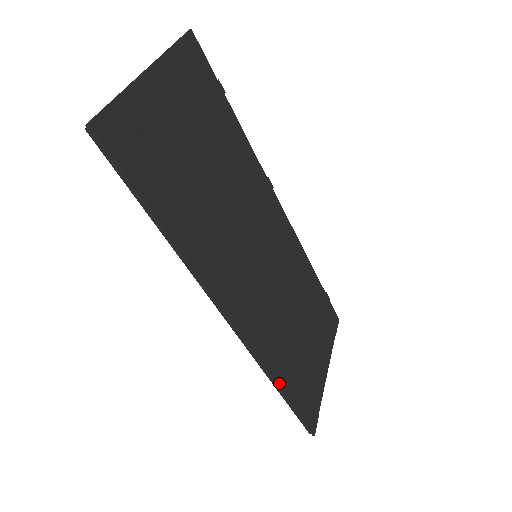
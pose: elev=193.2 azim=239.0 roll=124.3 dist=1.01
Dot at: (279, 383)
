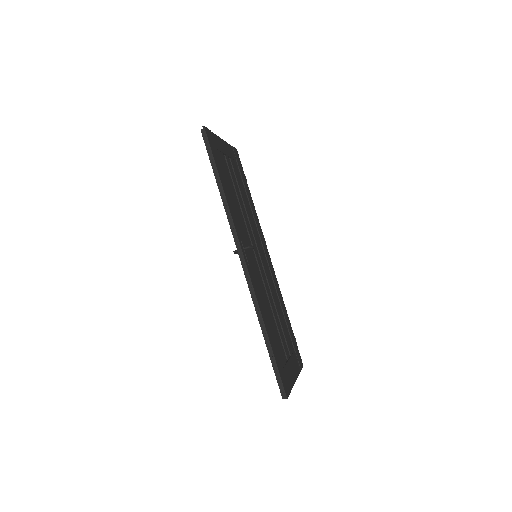
Dot at: (266, 327)
